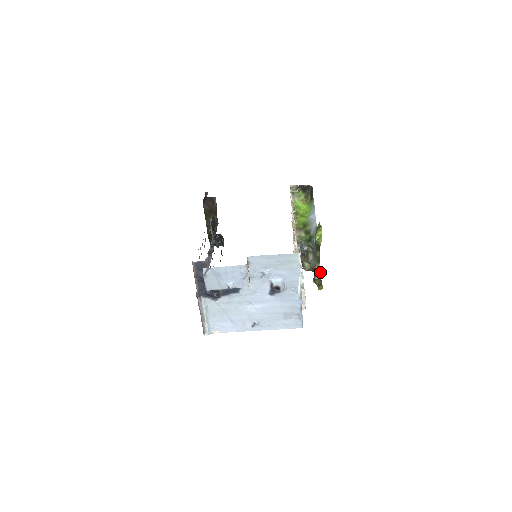
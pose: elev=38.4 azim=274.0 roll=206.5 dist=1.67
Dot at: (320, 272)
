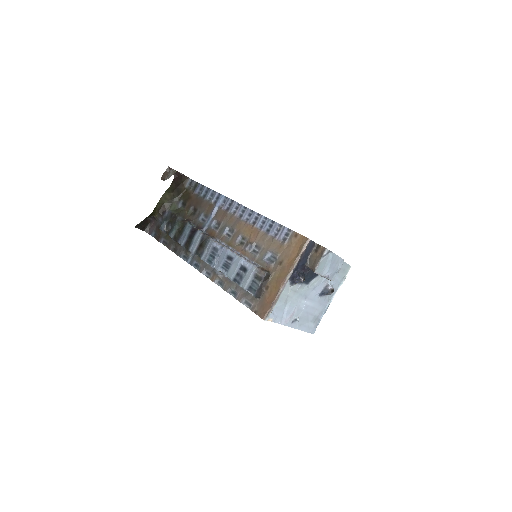
Dot at: occluded
